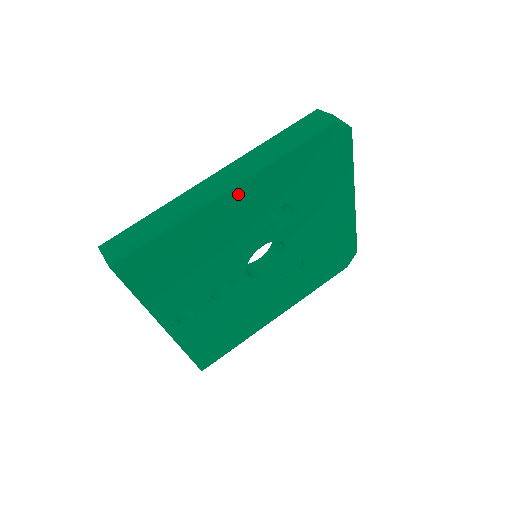
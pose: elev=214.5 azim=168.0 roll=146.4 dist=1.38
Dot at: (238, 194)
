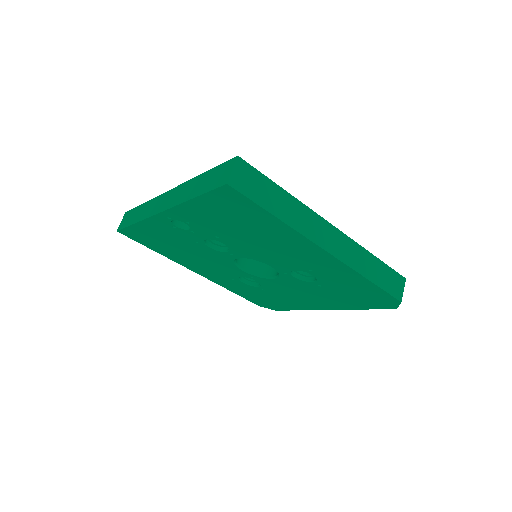
Dot at: (324, 256)
